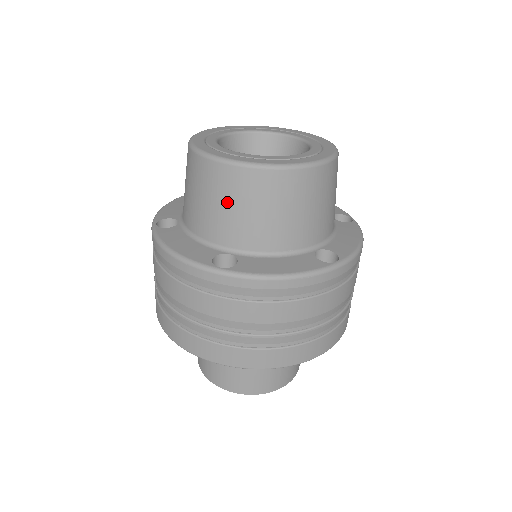
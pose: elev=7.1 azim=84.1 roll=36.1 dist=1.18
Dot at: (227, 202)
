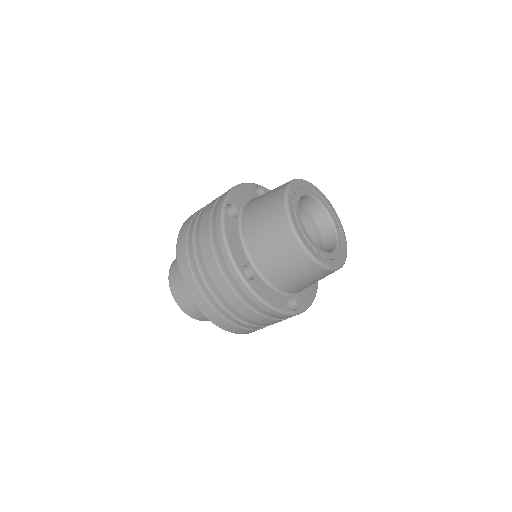
Dot at: (311, 281)
